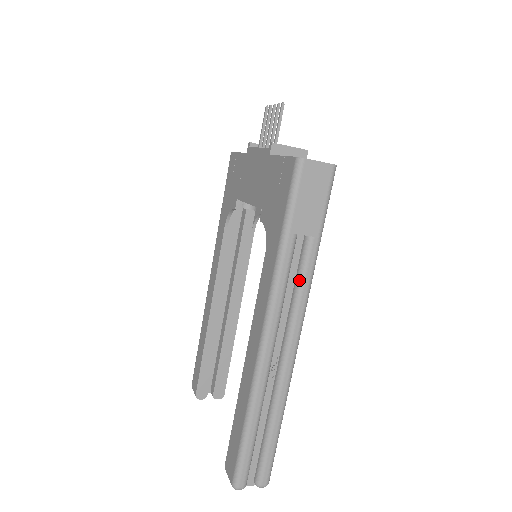
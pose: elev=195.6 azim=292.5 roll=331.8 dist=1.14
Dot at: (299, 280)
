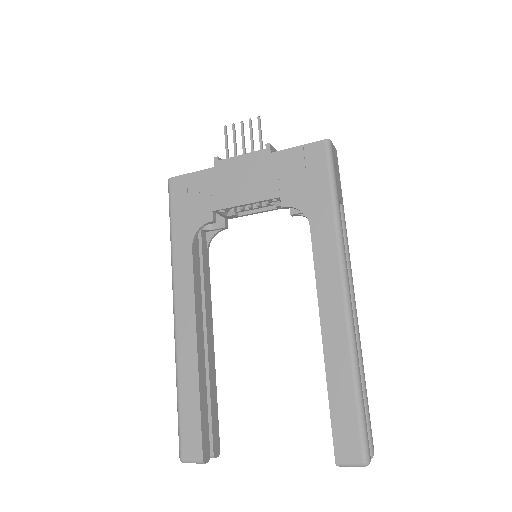
Dot at: (344, 241)
